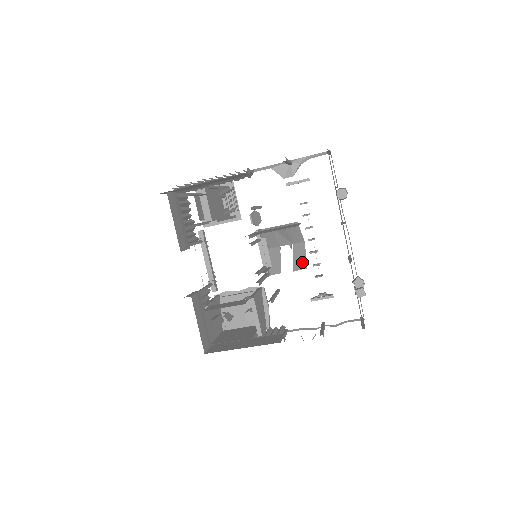
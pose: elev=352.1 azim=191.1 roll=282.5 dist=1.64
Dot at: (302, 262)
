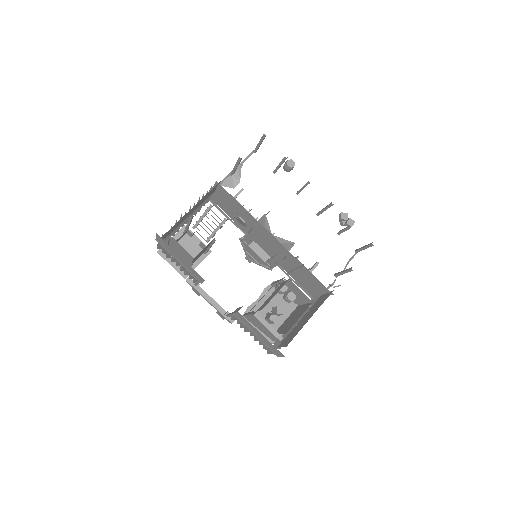
Dot at: (287, 243)
